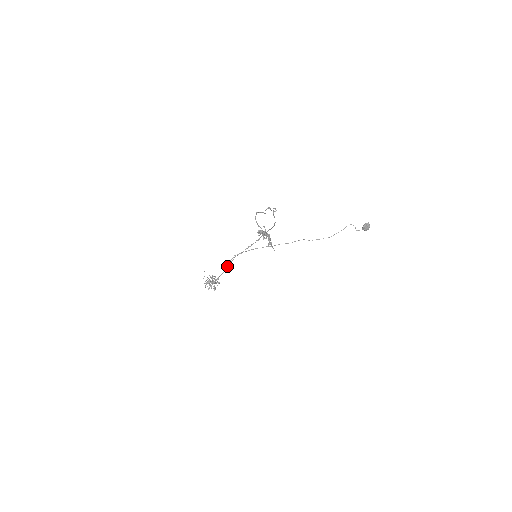
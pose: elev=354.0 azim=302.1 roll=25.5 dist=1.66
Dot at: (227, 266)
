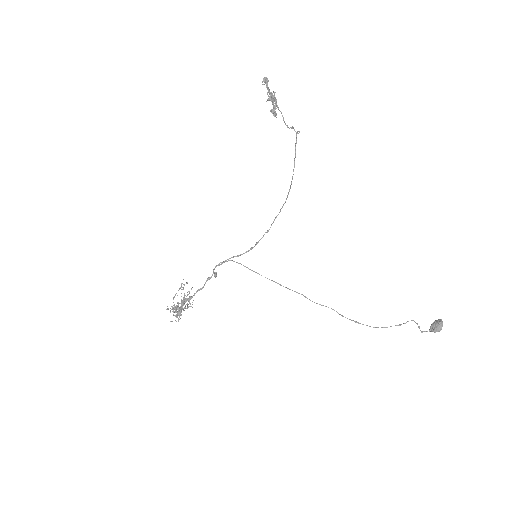
Dot at: occluded
